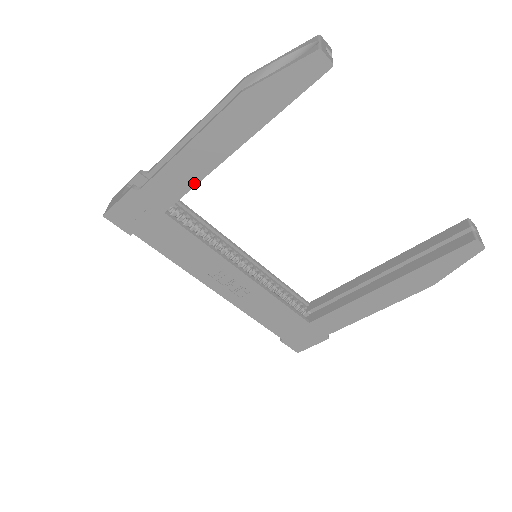
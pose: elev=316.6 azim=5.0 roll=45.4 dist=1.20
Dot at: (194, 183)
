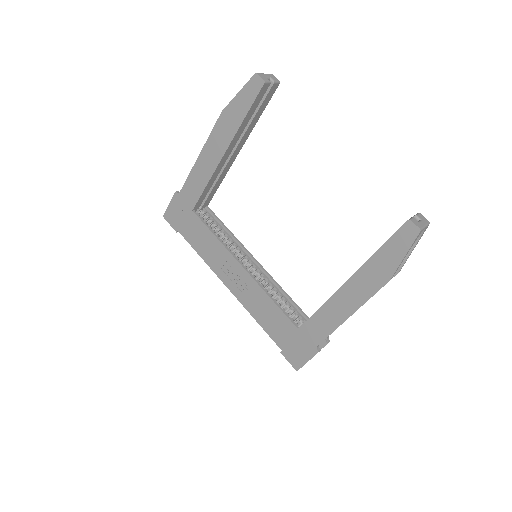
Dot at: (206, 184)
